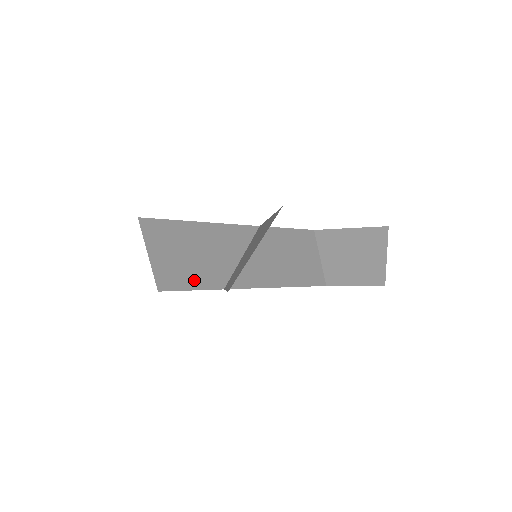
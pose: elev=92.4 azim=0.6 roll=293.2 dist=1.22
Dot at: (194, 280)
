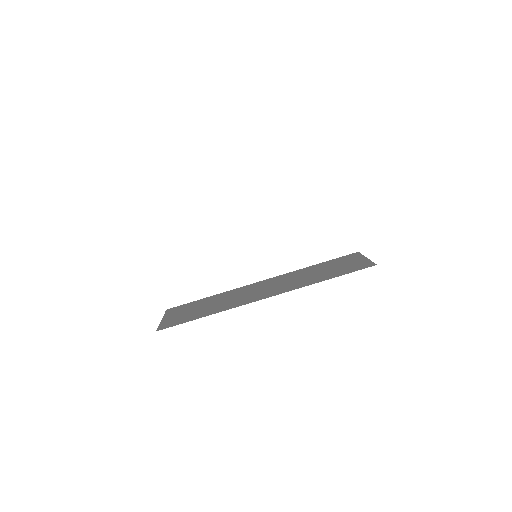
Dot at: occluded
